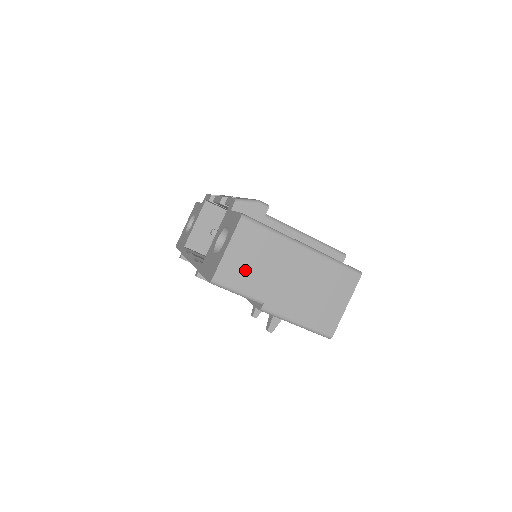
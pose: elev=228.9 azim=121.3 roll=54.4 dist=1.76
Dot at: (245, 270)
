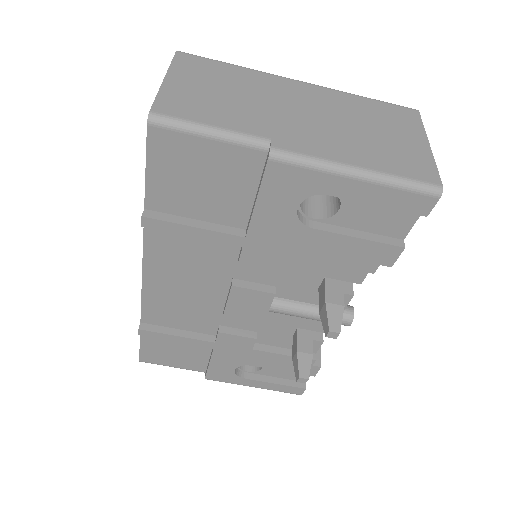
Dot at: (211, 102)
